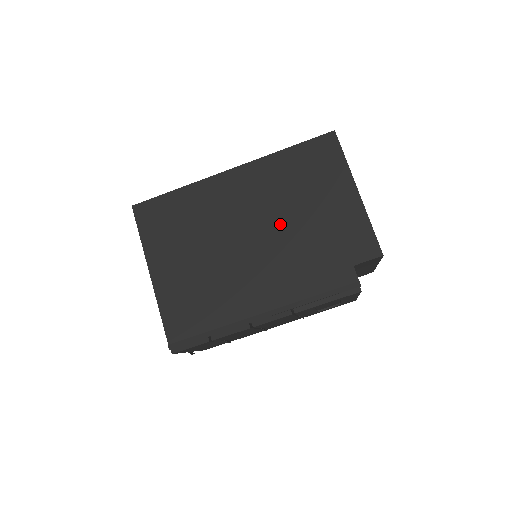
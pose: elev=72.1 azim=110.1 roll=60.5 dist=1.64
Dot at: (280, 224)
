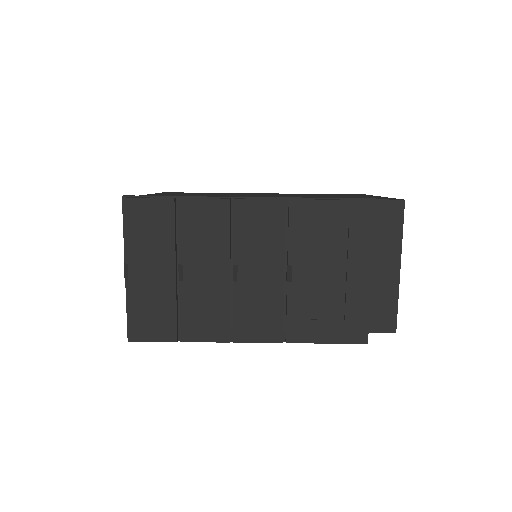
Dot at: occluded
